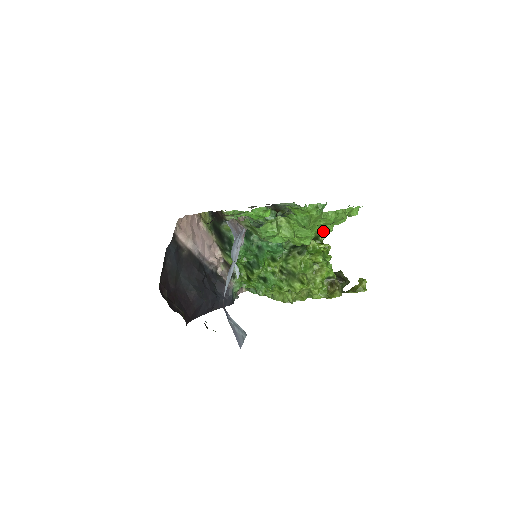
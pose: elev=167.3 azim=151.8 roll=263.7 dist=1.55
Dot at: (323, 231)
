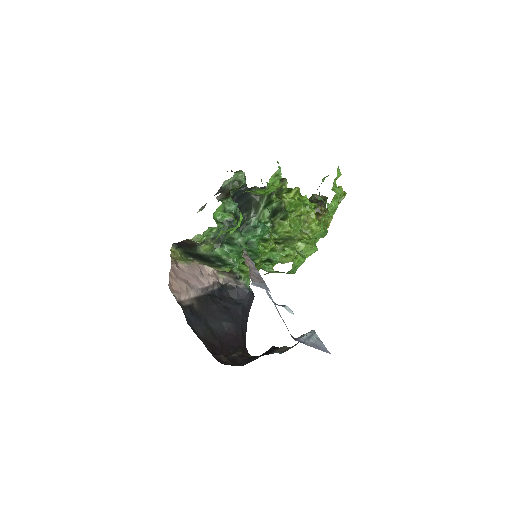
Dot at: occluded
